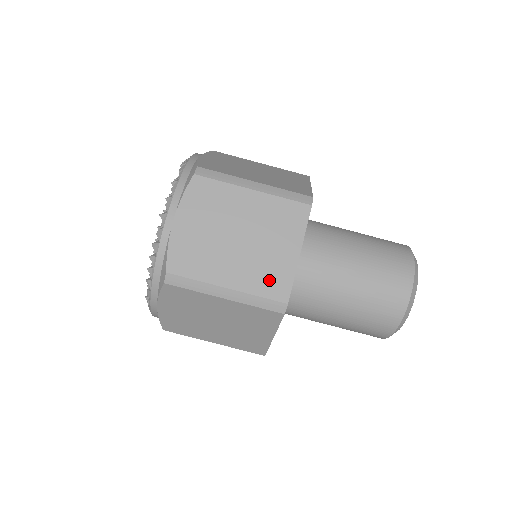
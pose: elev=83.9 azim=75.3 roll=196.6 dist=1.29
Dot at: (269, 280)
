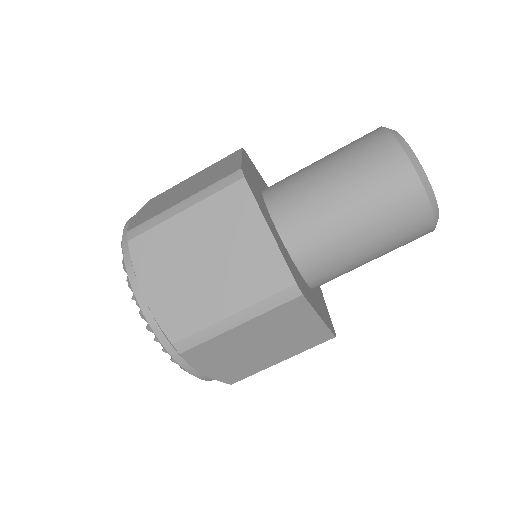
Dot at: (262, 277)
